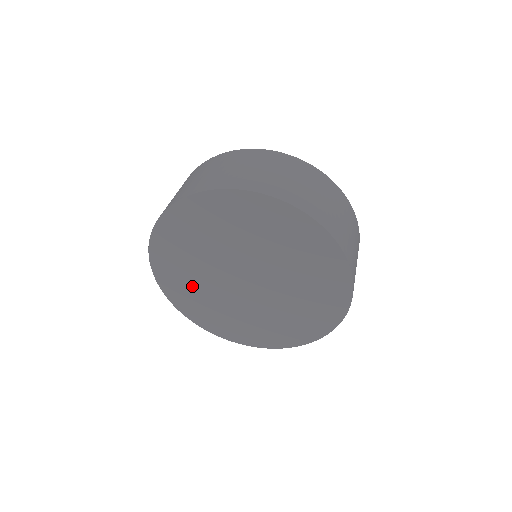
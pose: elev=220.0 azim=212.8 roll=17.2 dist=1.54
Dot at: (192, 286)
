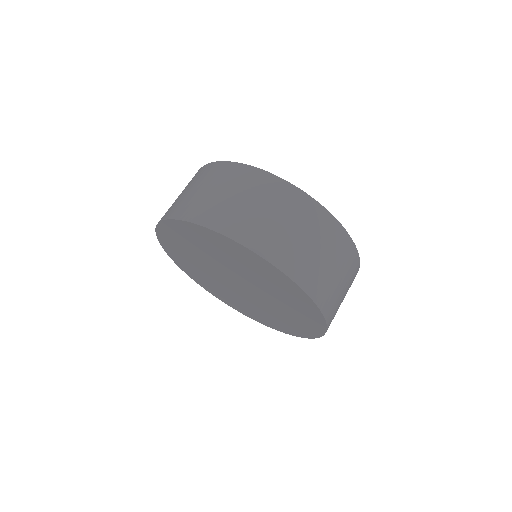
Dot at: (202, 276)
